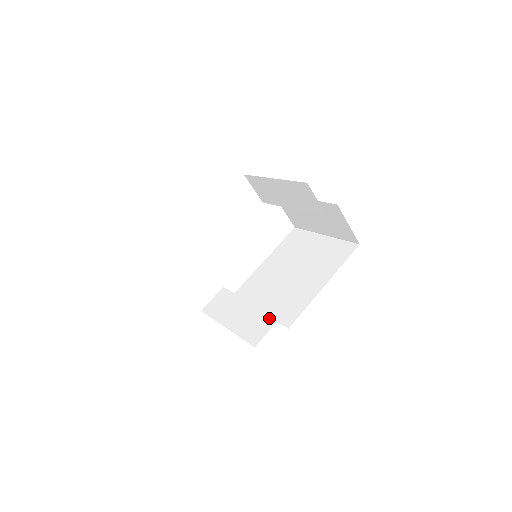
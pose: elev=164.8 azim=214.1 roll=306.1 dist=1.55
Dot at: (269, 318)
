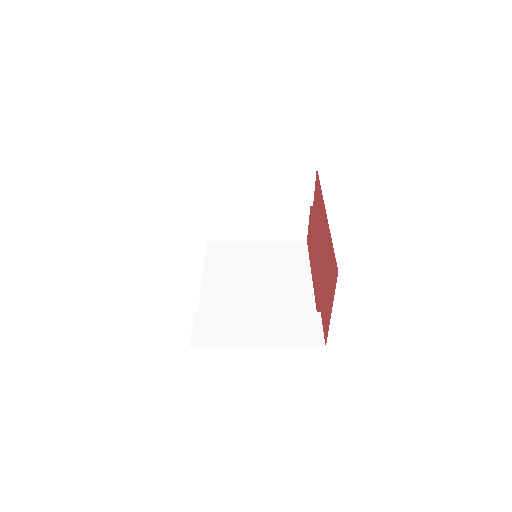
Dot at: (308, 316)
